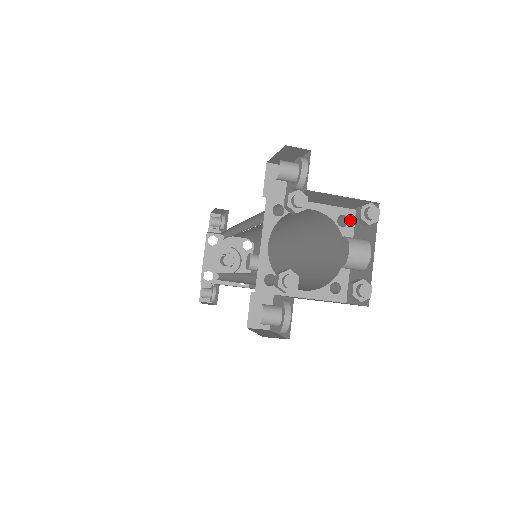
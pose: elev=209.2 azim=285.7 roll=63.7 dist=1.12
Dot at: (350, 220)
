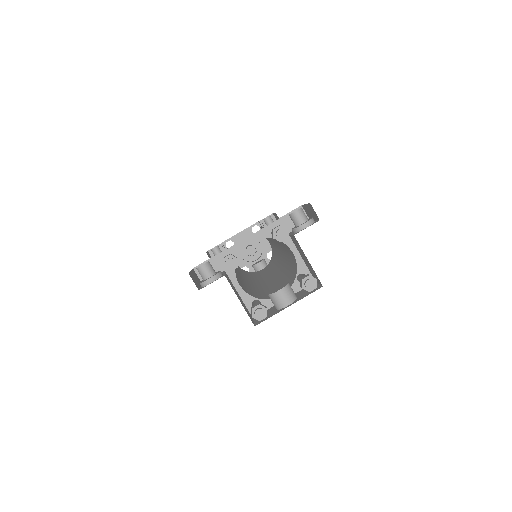
Dot at: occluded
